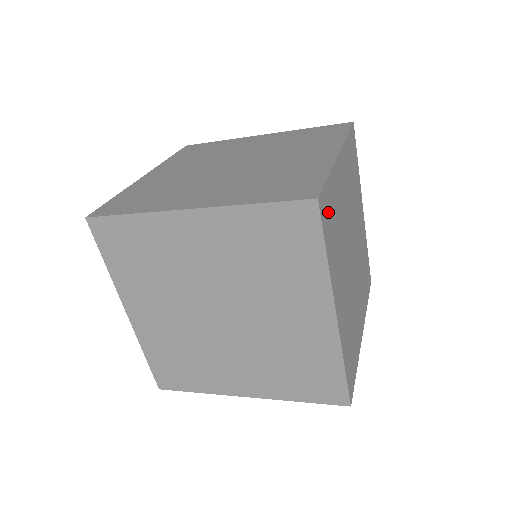
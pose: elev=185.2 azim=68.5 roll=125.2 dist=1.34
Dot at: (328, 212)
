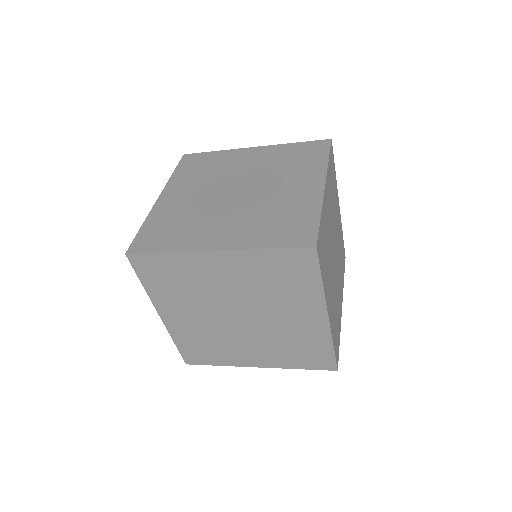
Dot at: (321, 246)
